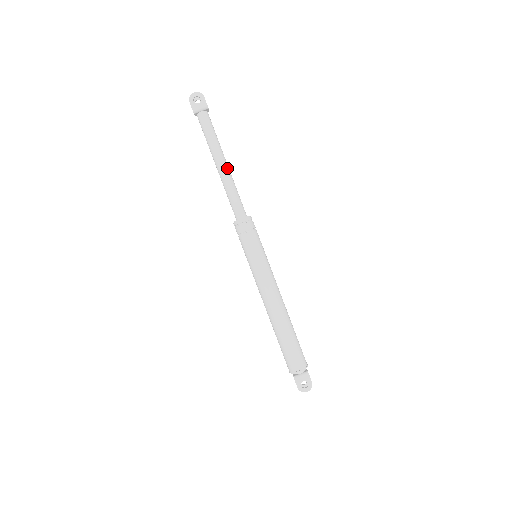
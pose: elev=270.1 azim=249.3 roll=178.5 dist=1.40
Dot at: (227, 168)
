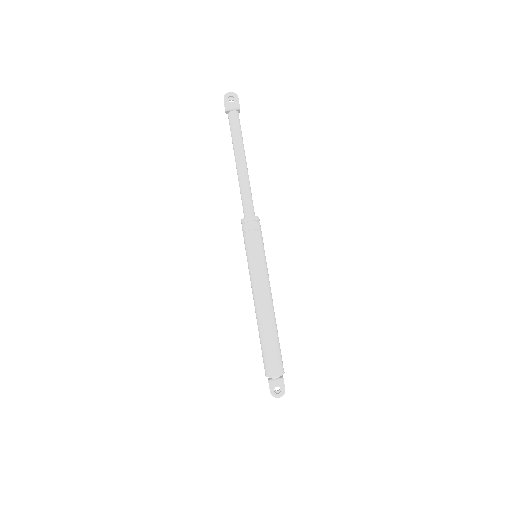
Dot at: (246, 167)
